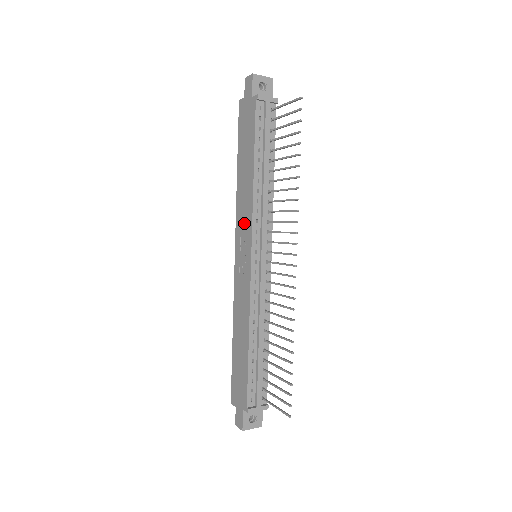
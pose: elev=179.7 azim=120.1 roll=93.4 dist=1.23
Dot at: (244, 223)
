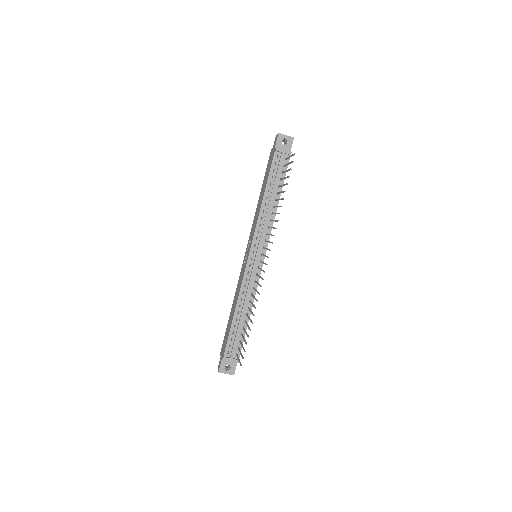
Dot at: (252, 232)
